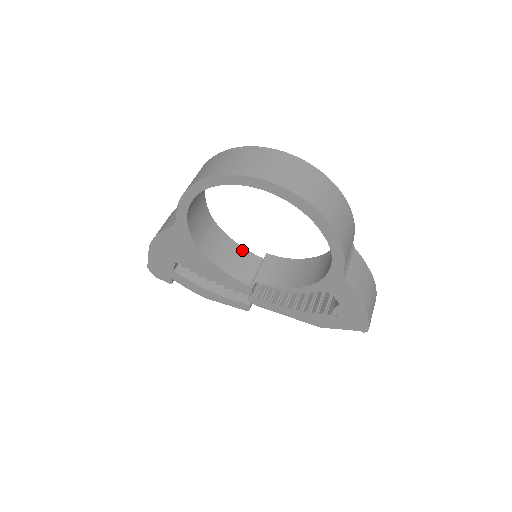
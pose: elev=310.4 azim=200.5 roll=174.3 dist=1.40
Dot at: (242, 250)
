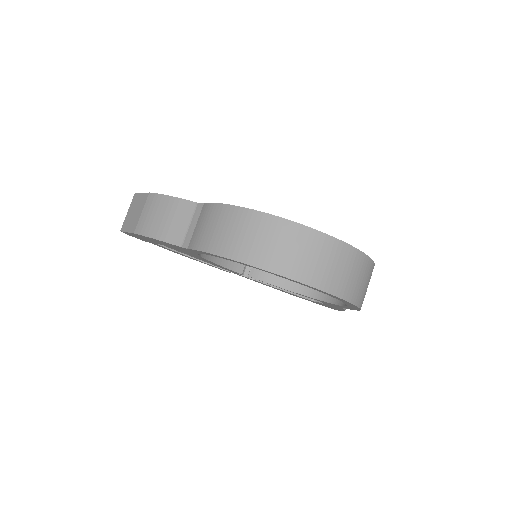
Dot at: occluded
